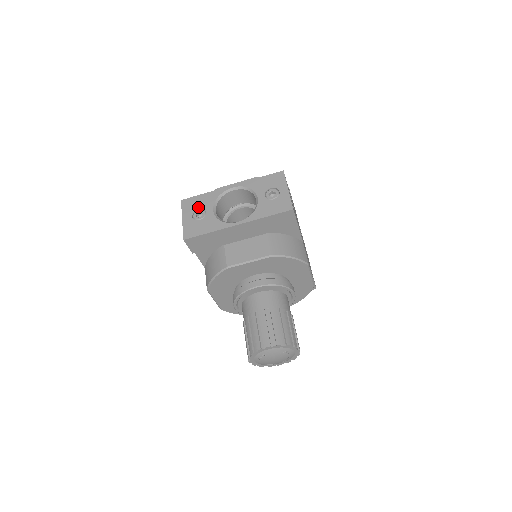
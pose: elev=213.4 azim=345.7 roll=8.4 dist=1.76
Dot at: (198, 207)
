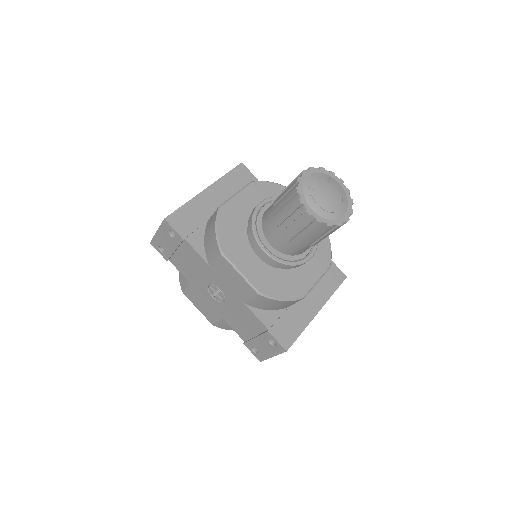
Dot at: occluded
